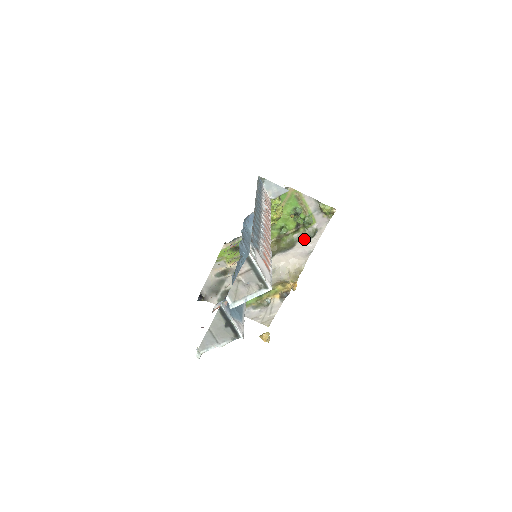
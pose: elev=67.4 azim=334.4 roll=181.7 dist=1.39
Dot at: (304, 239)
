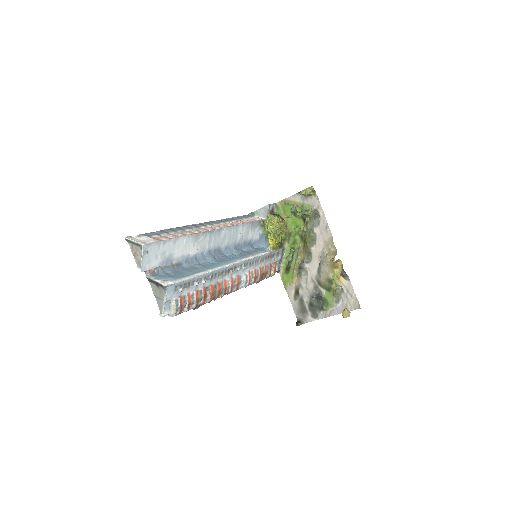
Dot at: (316, 223)
